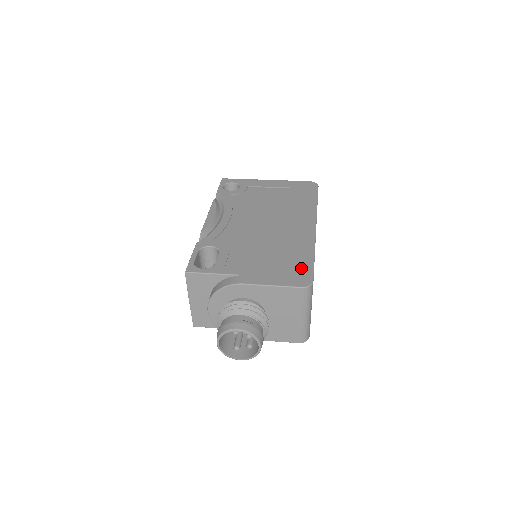
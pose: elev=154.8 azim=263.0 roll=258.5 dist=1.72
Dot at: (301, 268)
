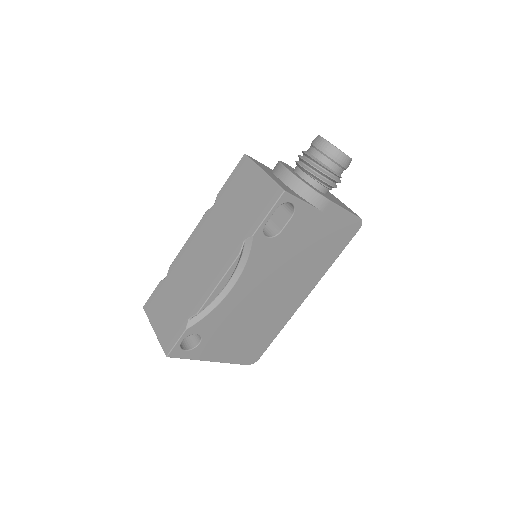
Dot at: occluded
